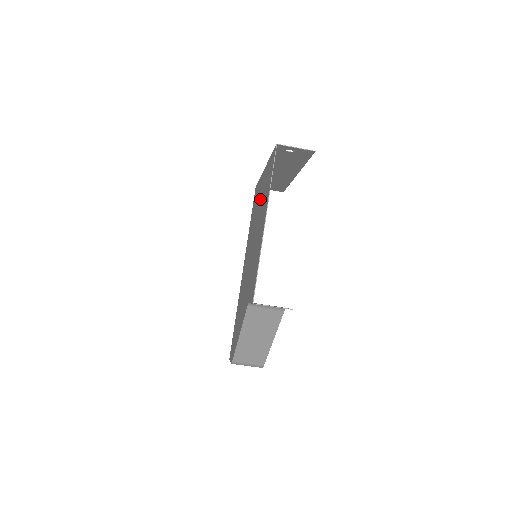
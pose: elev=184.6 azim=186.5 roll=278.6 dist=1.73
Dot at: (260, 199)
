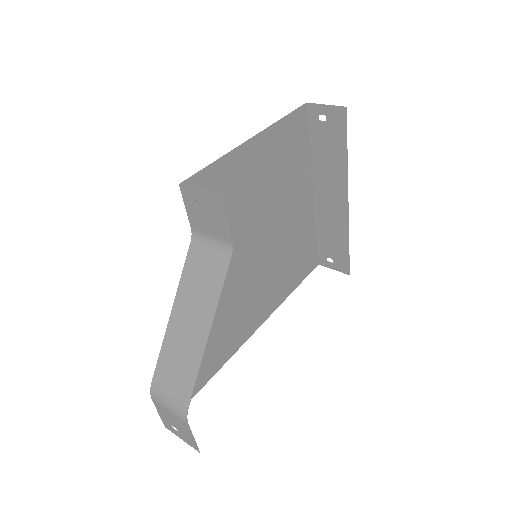
Dot at: (290, 203)
